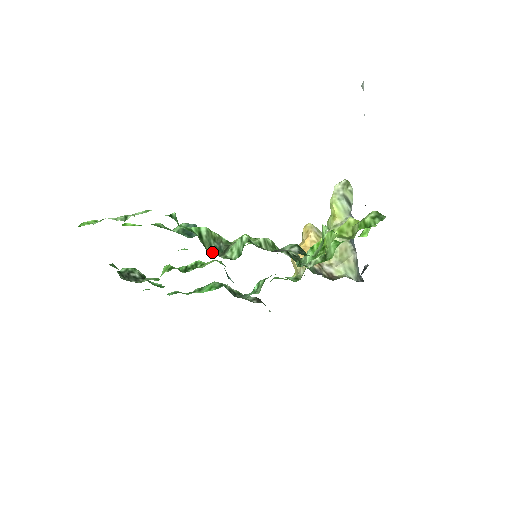
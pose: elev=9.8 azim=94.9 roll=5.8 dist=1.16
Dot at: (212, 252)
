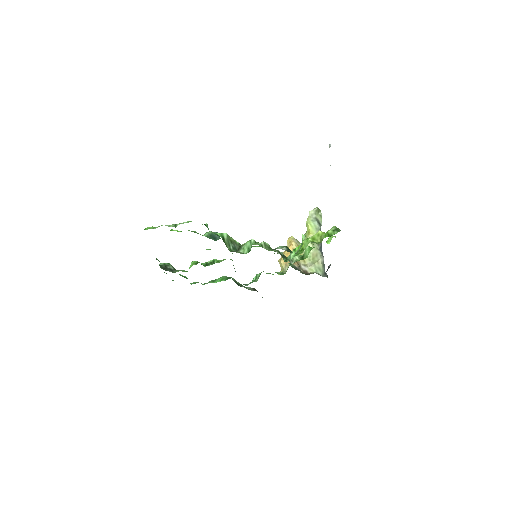
Dot at: (230, 250)
